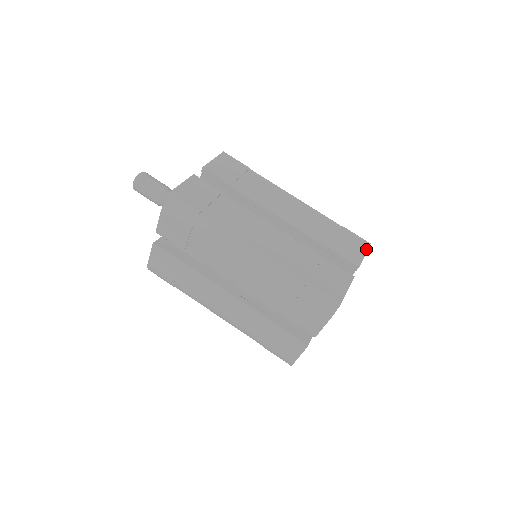
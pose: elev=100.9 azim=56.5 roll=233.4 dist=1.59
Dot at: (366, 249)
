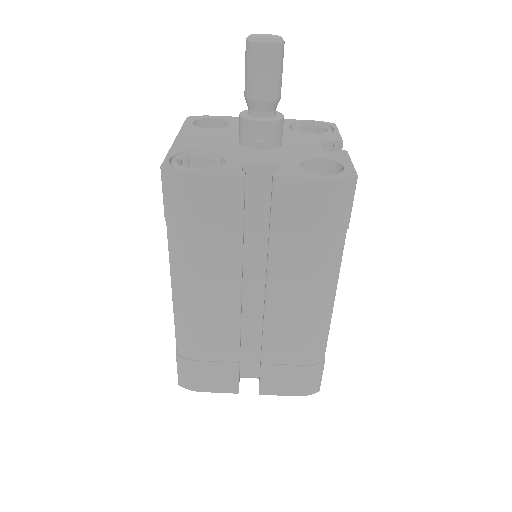
Dot at: occluded
